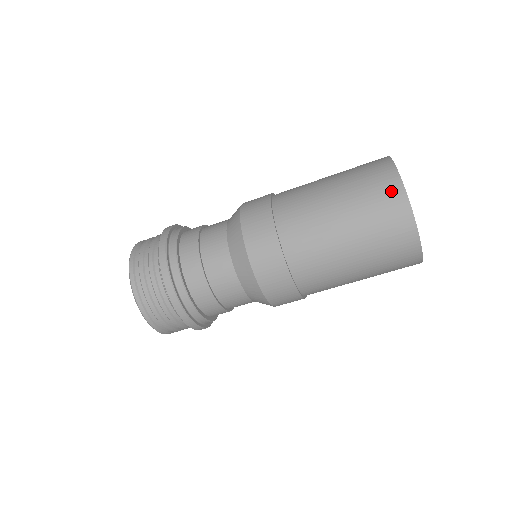
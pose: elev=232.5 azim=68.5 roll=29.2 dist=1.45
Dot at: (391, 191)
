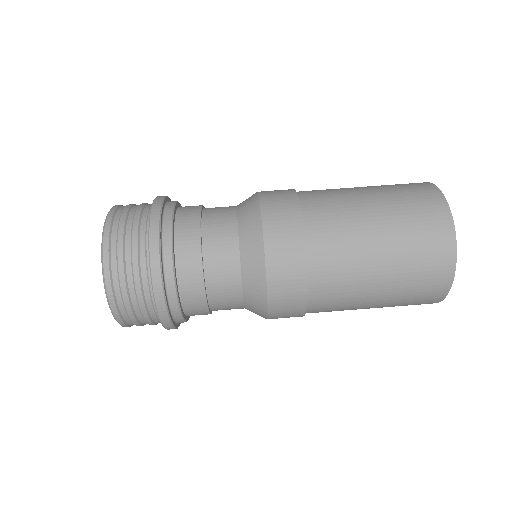
Dot at: occluded
